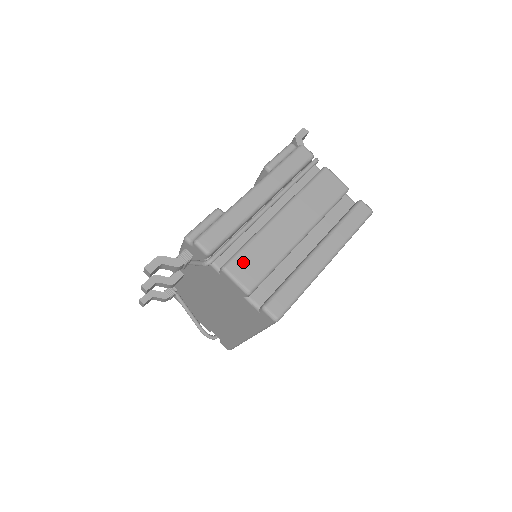
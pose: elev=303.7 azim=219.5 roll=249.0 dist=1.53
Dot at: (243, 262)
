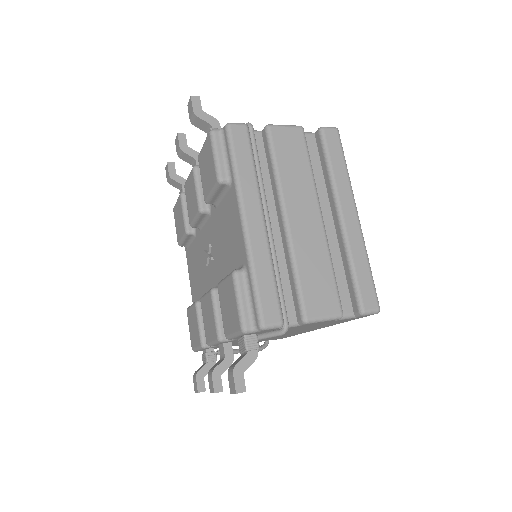
Dot at: (312, 297)
